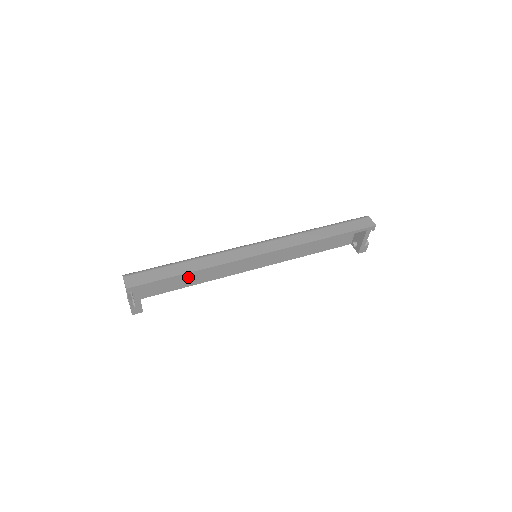
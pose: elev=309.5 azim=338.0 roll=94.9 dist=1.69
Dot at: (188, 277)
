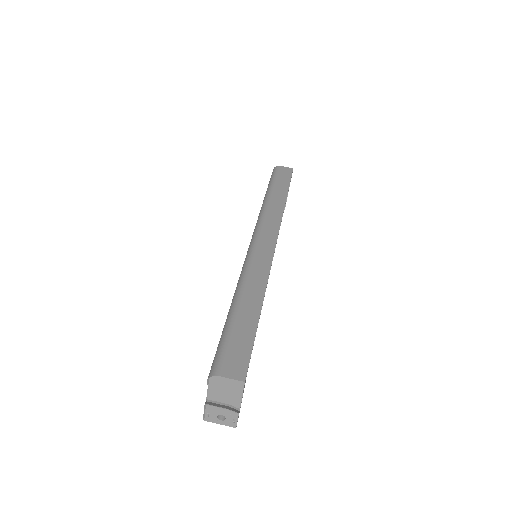
Dot at: occluded
